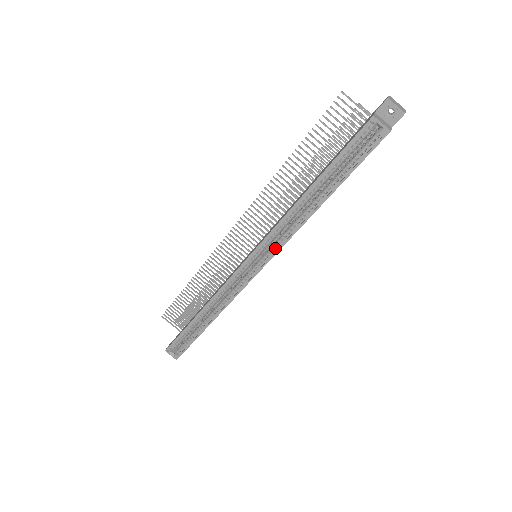
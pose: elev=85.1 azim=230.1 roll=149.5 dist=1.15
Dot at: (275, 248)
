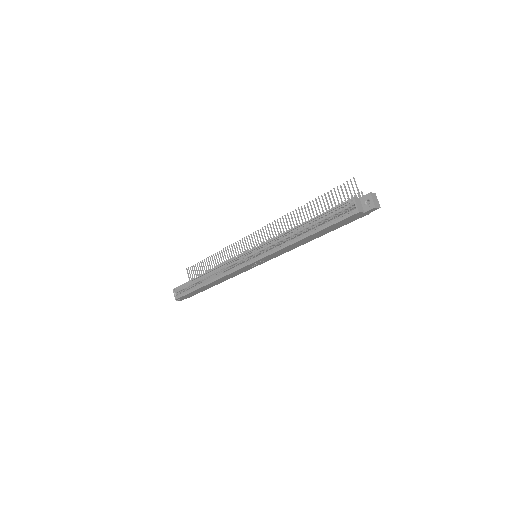
Dot at: (266, 254)
